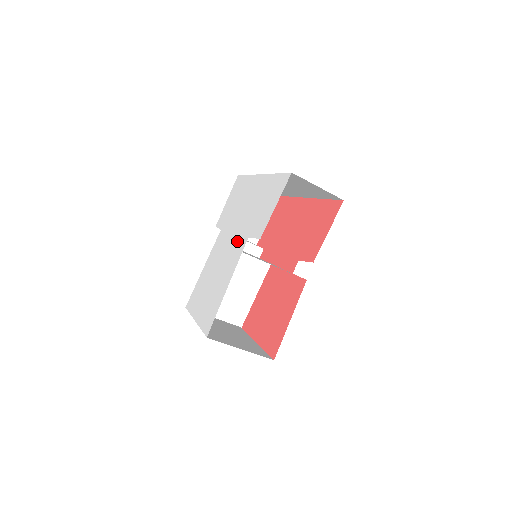
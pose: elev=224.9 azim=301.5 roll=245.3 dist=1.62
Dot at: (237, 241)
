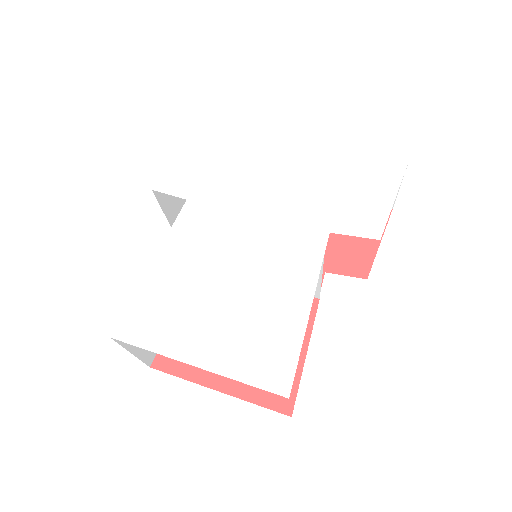
Dot at: (288, 231)
